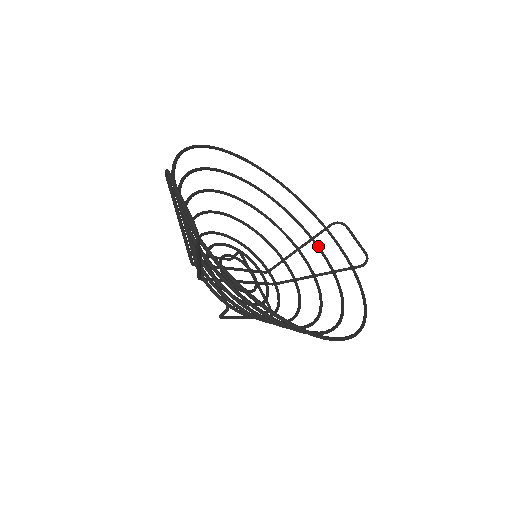
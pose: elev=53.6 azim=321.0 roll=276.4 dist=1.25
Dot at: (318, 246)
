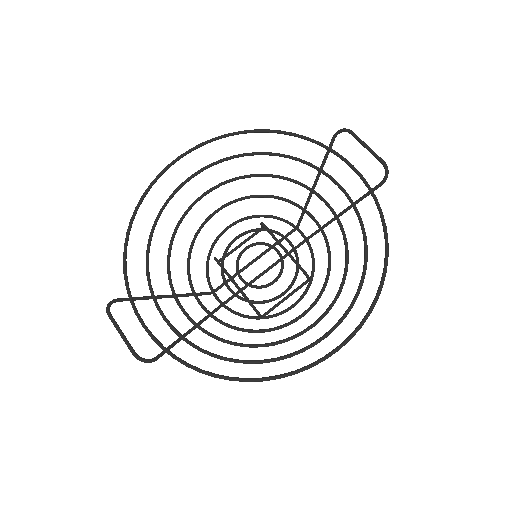
Dot at: (329, 178)
